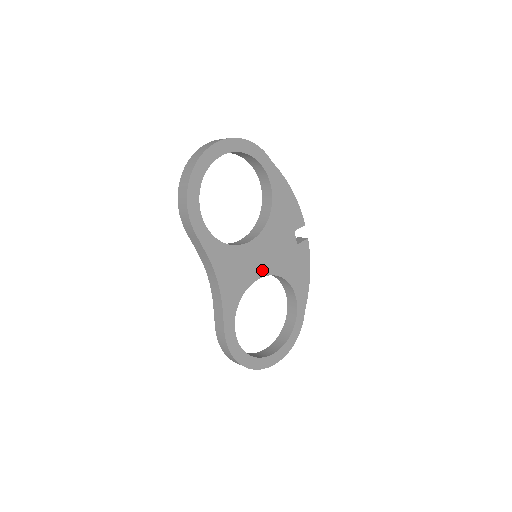
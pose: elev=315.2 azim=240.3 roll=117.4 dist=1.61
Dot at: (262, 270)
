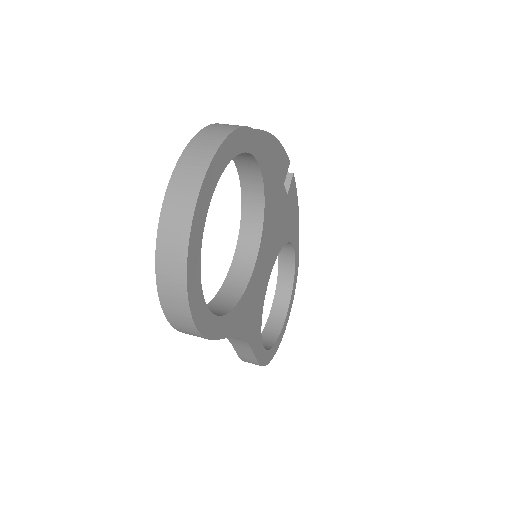
Dot at: (269, 268)
